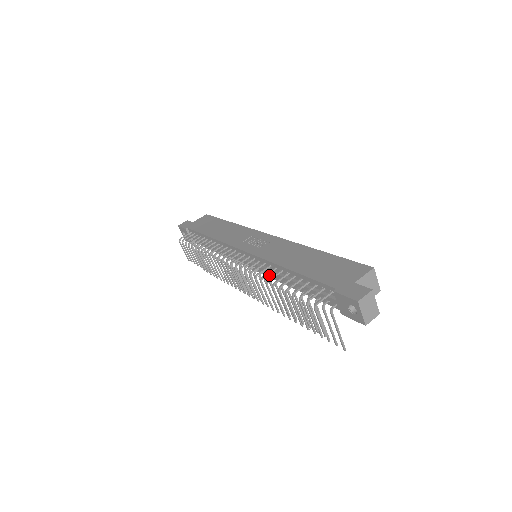
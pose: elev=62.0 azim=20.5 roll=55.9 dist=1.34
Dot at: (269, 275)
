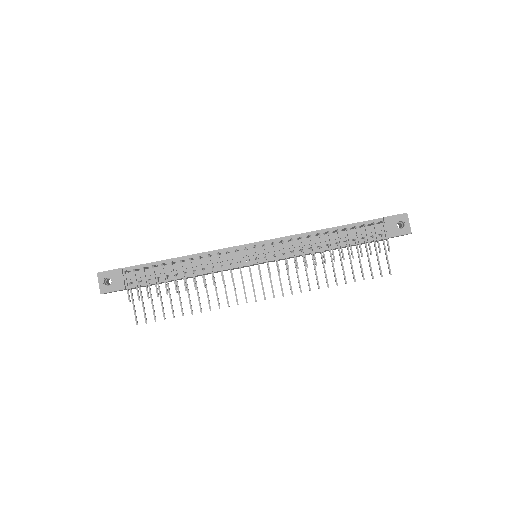
Dot at: (292, 254)
